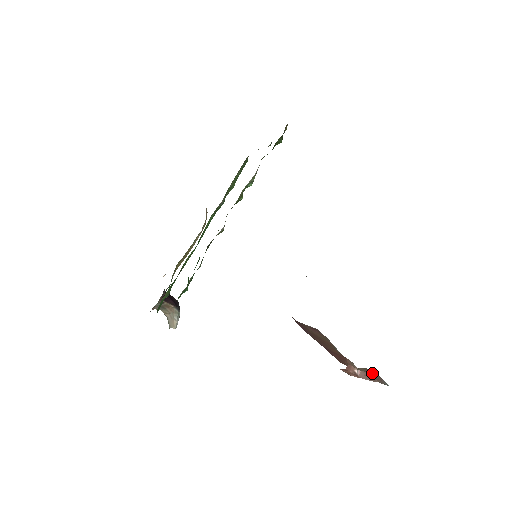
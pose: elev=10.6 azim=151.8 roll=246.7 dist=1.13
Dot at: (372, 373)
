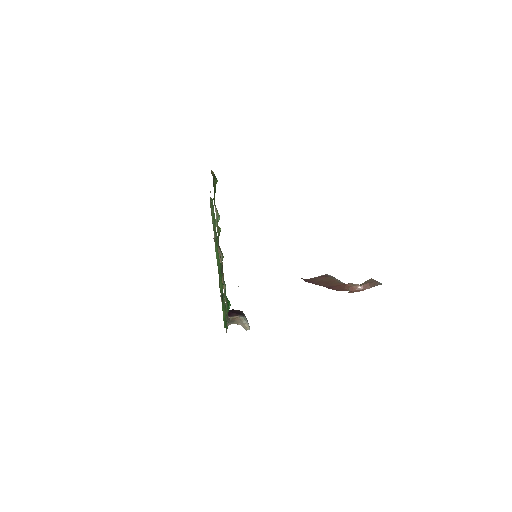
Dot at: (370, 282)
